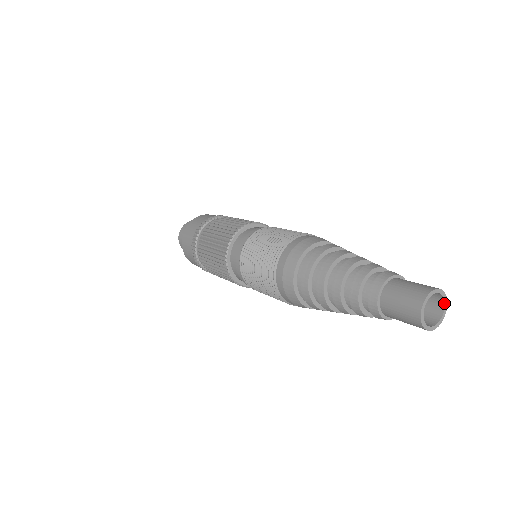
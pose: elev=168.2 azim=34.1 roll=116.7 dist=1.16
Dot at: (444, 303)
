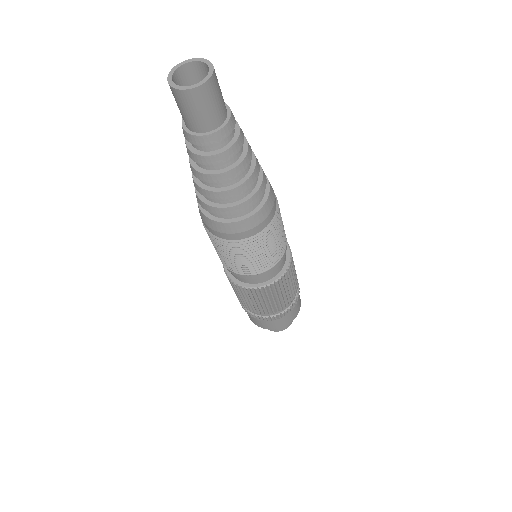
Dot at: (206, 65)
